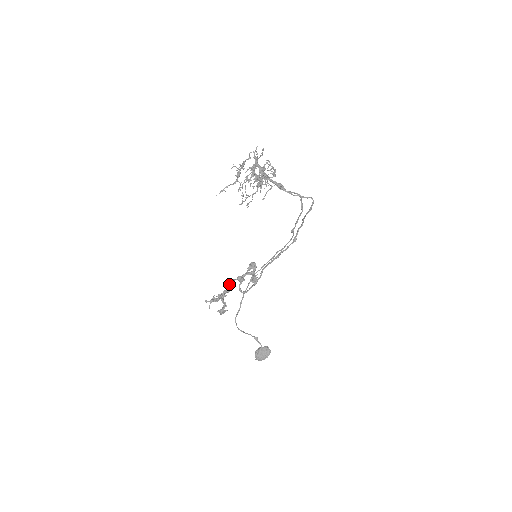
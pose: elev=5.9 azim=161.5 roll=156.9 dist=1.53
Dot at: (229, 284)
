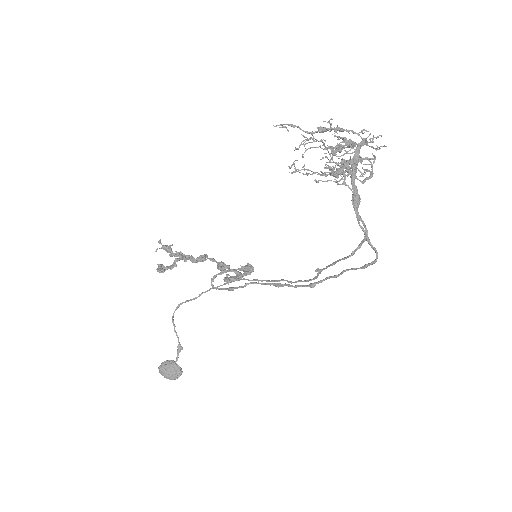
Dot at: (203, 255)
